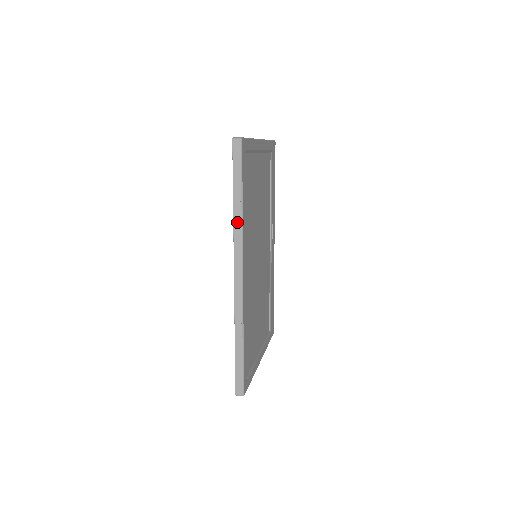
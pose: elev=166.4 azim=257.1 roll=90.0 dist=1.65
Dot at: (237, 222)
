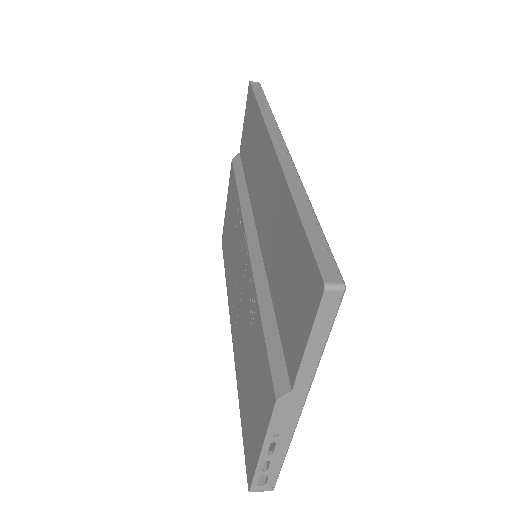
Dot at: (267, 114)
